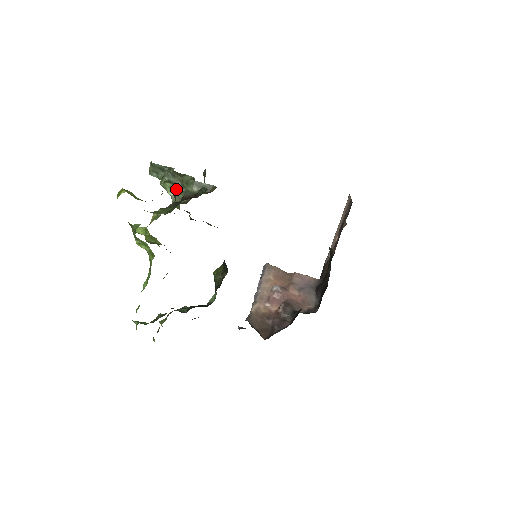
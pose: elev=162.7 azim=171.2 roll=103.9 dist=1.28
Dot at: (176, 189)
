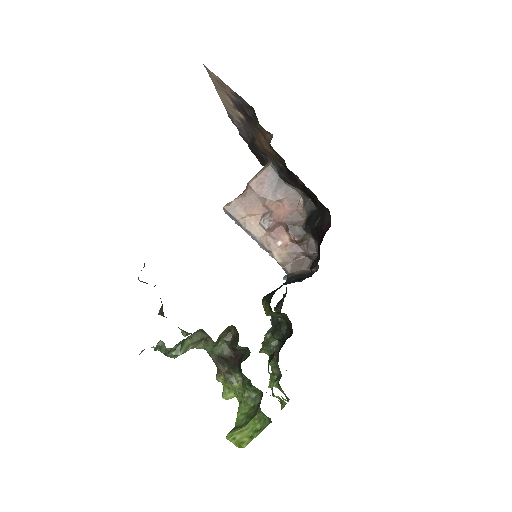
Dot at: occluded
